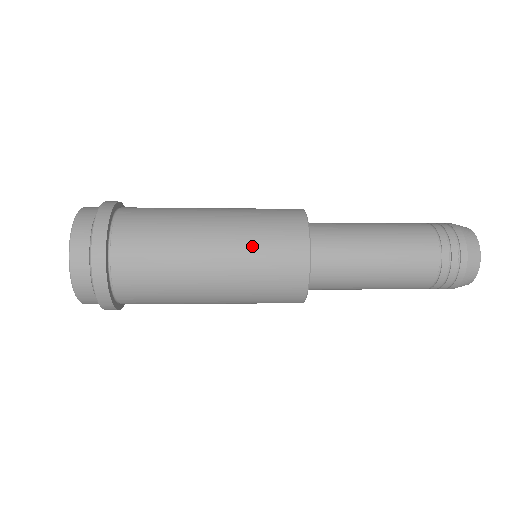
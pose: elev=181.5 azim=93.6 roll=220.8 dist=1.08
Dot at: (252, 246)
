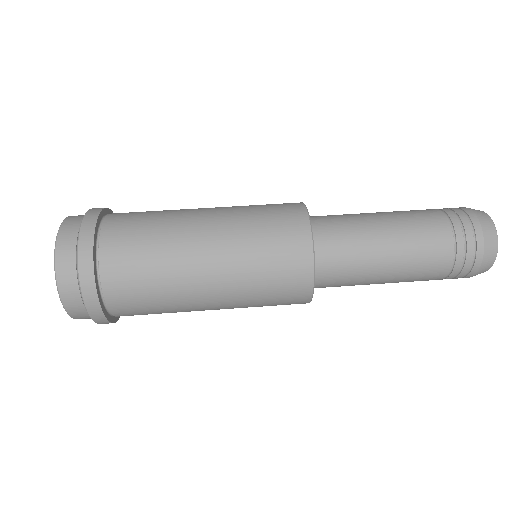
Dot at: (253, 287)
